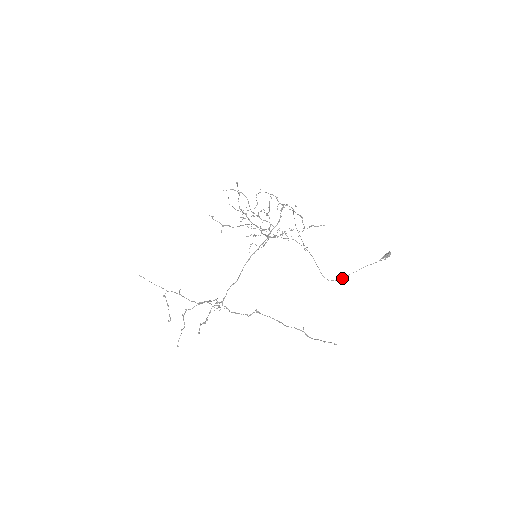
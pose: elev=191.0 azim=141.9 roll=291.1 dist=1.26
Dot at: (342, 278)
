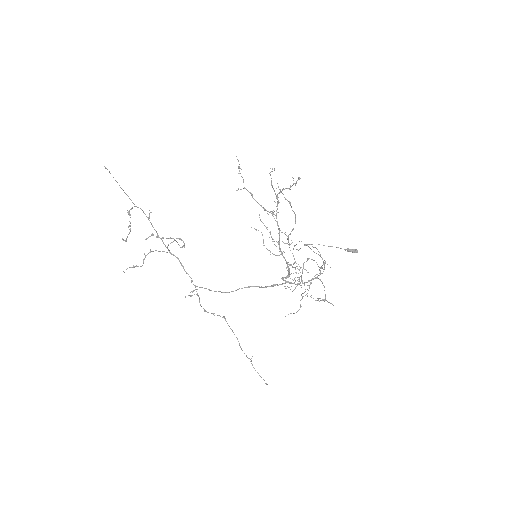
Dot at: (305, 245)
